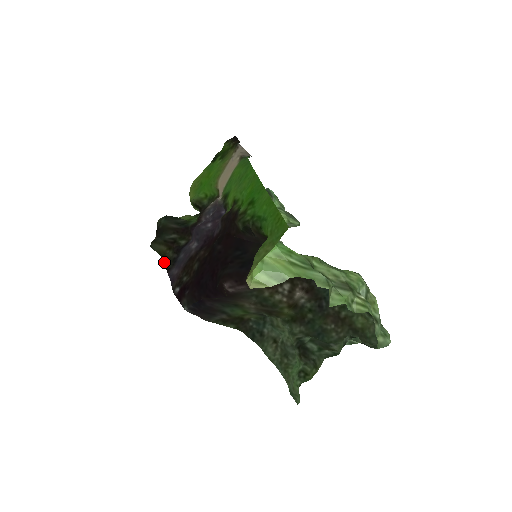
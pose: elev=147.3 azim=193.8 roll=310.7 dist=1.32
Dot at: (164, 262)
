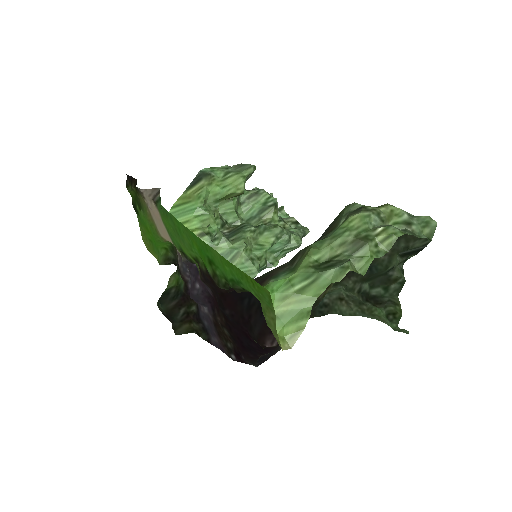
Dot at: (199, 336)
